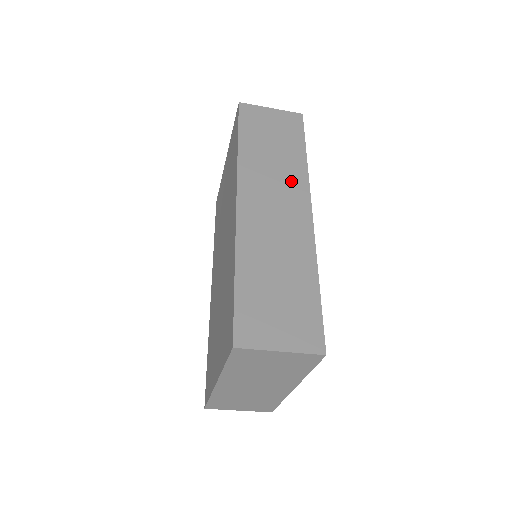
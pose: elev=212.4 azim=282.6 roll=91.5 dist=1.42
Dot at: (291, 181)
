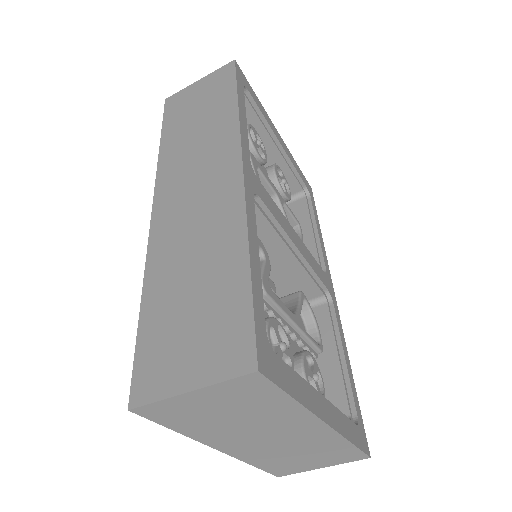
Dot at: (217, 145)
